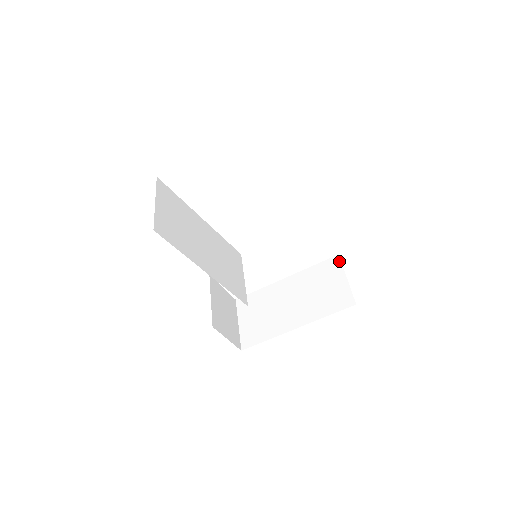
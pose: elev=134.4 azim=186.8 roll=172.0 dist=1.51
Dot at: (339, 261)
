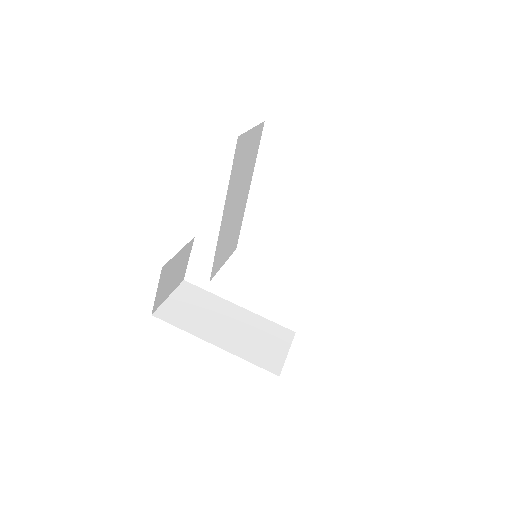
Dot at: (292, 336)
